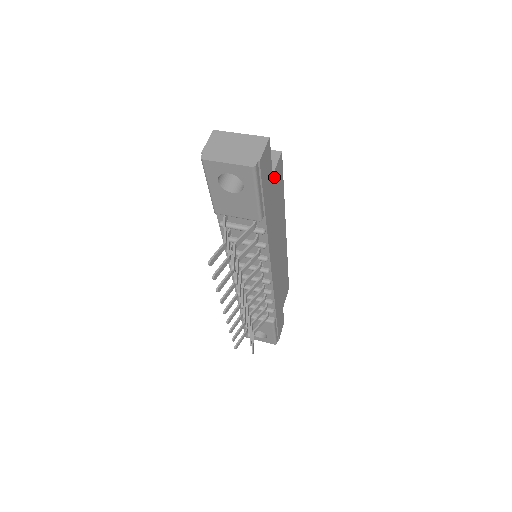
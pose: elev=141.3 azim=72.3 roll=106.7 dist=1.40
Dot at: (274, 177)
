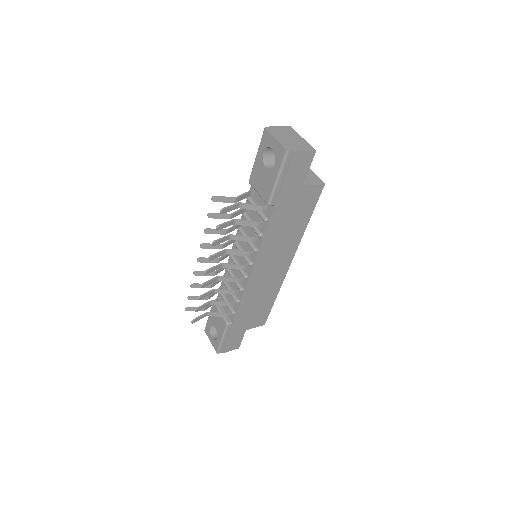
Dot at: (304, 191)
